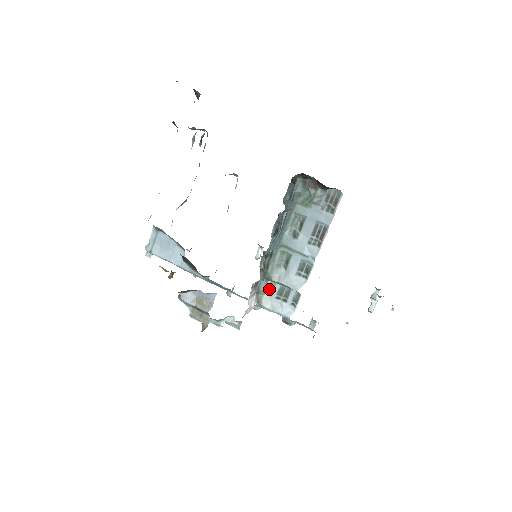
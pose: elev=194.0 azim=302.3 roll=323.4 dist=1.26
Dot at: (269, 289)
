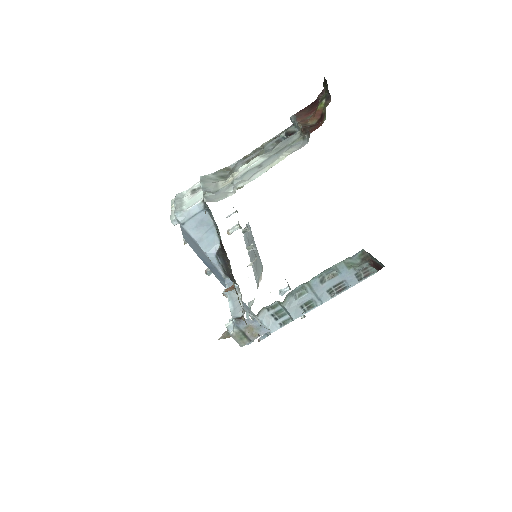
Dot at: (271, 306)
